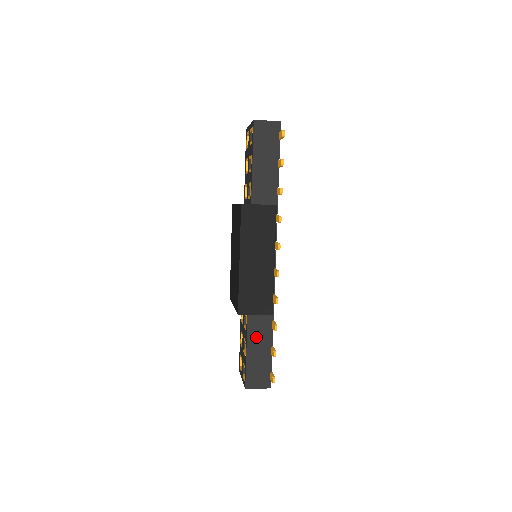
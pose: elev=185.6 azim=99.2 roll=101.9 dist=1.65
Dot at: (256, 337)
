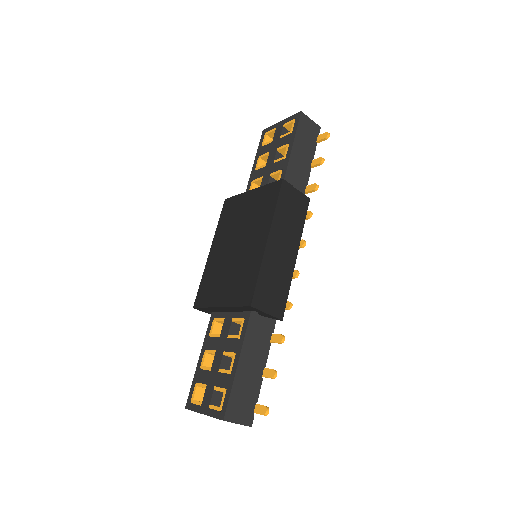
Dot at: (252, 348)
